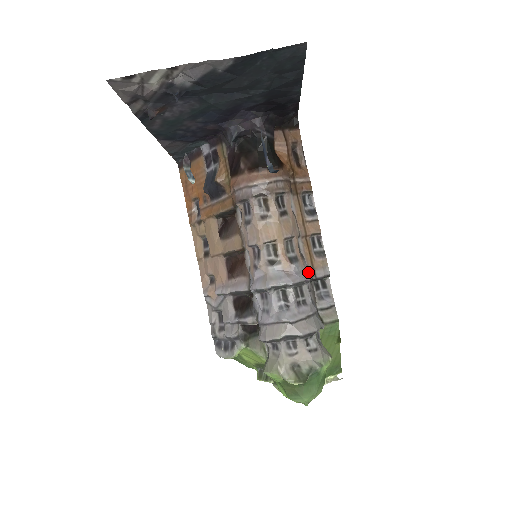
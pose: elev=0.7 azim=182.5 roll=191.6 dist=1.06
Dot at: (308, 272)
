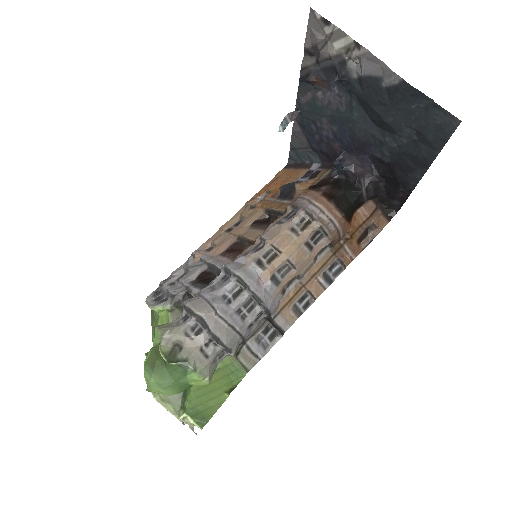
Dot at: (273, 304)
